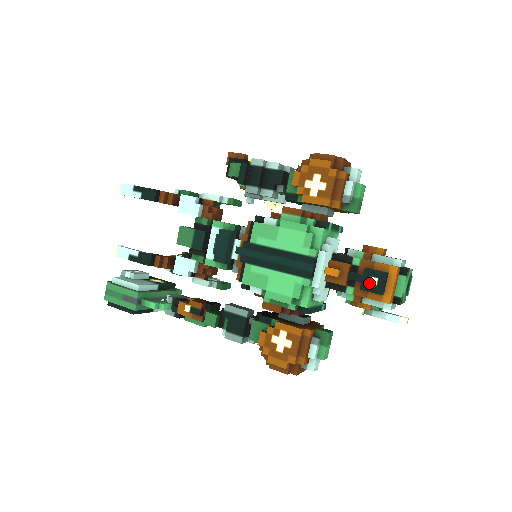
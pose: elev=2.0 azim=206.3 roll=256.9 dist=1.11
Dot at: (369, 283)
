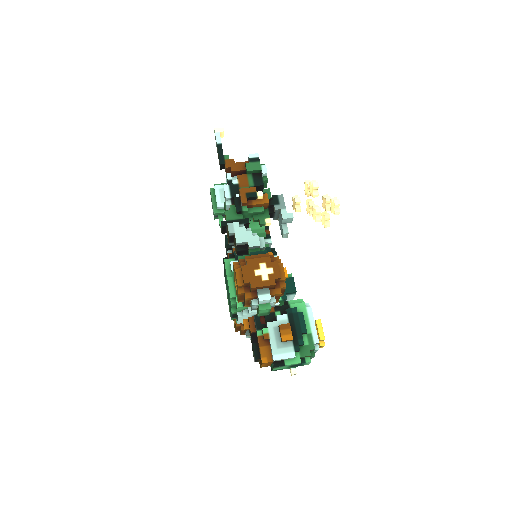
Dot at: (253, 351)
